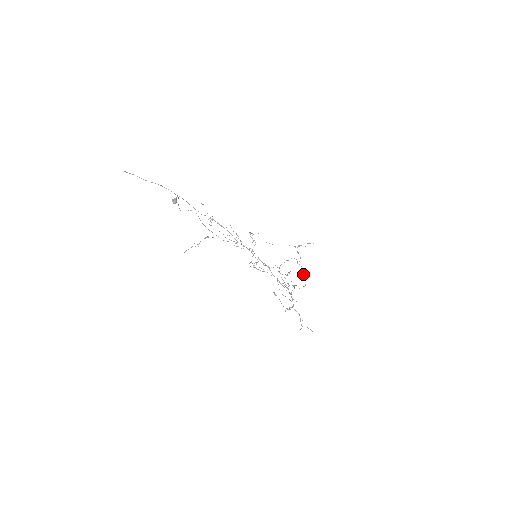
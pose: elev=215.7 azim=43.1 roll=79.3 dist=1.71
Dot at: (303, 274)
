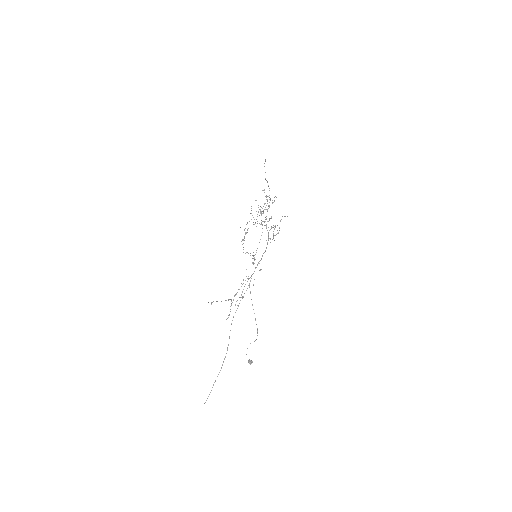
Dot at: occluded
